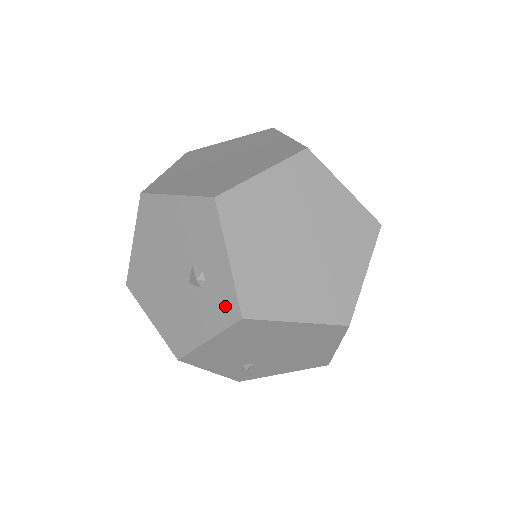
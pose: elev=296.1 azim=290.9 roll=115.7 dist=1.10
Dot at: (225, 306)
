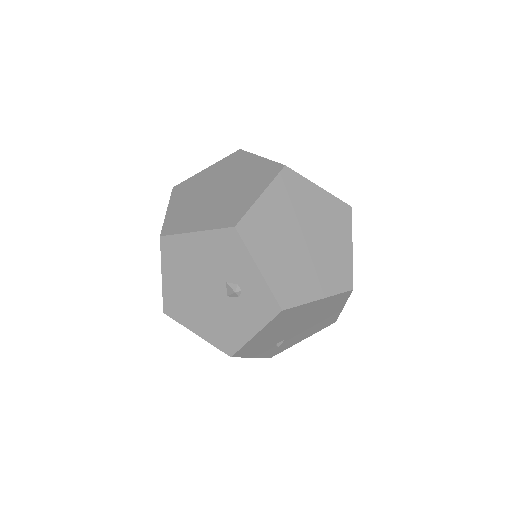
Dot at: (265, 305)
